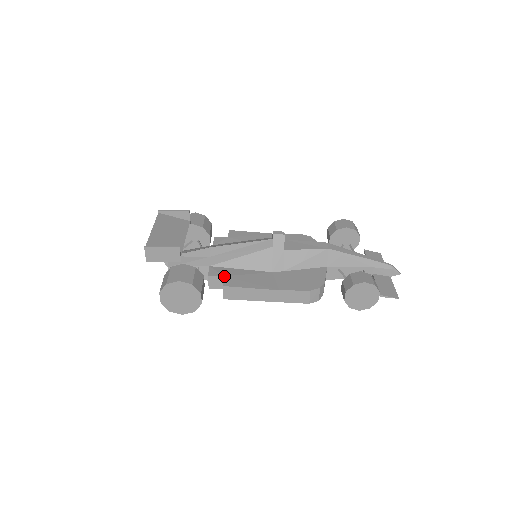
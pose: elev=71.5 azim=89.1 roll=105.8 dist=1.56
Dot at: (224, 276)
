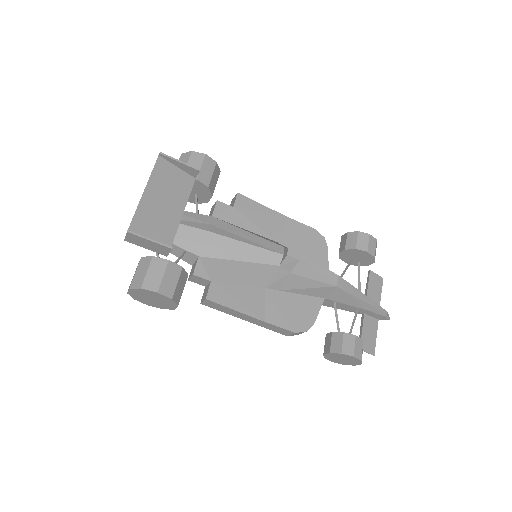
Dot at: (211, 281)
